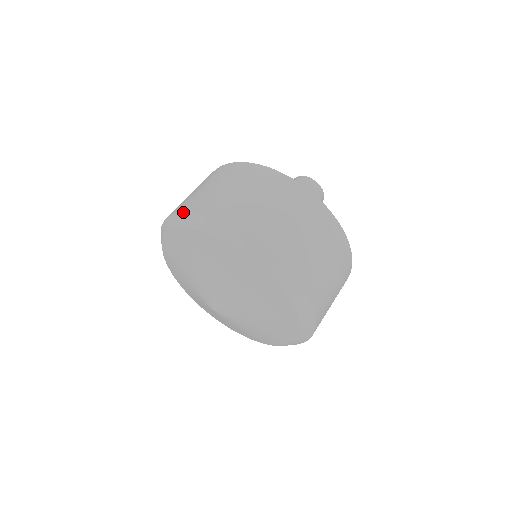
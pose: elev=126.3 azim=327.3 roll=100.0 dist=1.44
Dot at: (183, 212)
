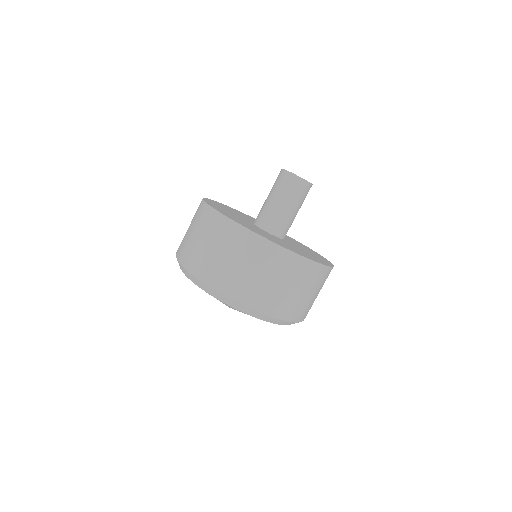
Dot at: (178, 262)
